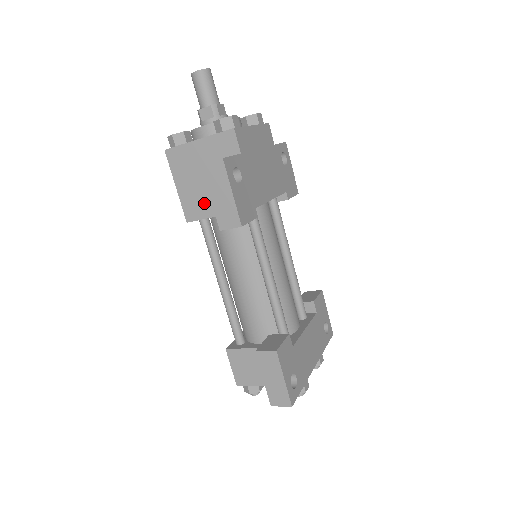
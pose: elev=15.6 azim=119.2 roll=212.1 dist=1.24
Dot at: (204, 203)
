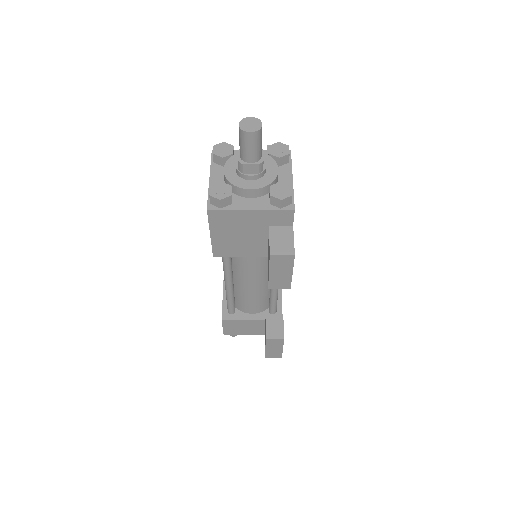
Dot at: (238, 248)
